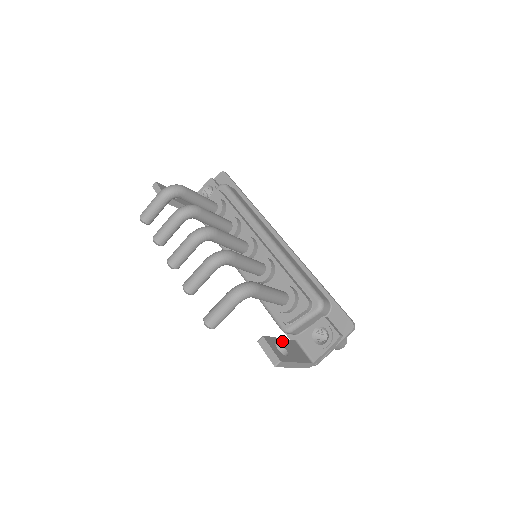
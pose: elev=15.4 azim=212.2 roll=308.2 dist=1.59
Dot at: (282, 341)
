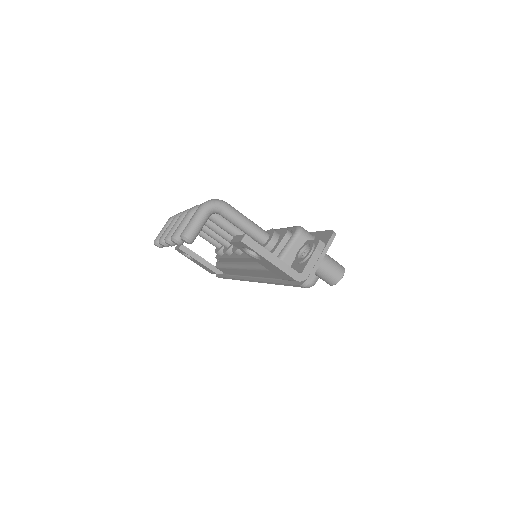
Dot at: occluded
